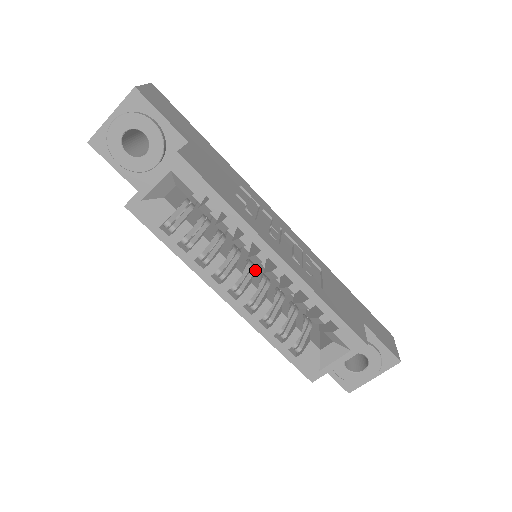
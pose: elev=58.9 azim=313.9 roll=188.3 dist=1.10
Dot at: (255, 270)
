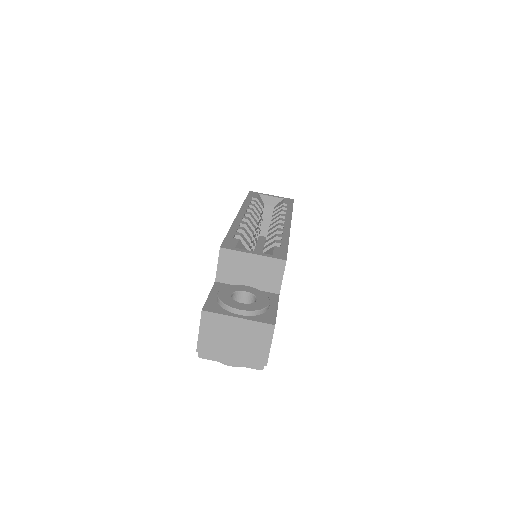
Dot at: occluded
